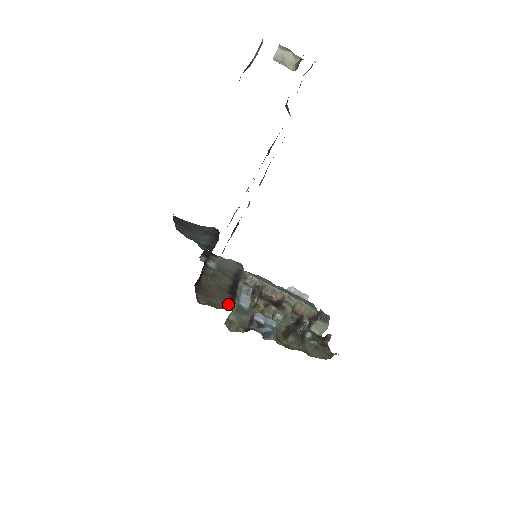
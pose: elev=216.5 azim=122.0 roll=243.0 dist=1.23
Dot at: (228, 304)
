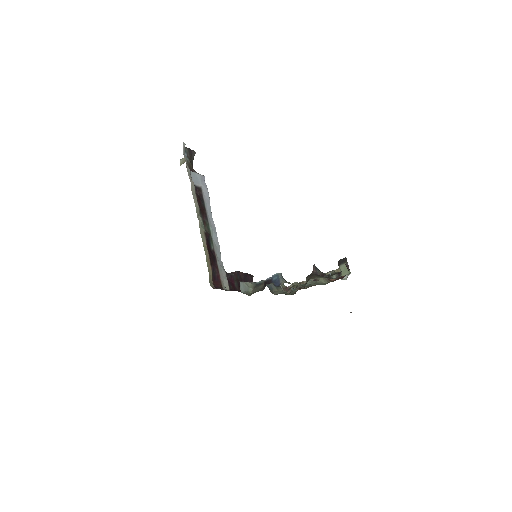
Dot at: occluded
